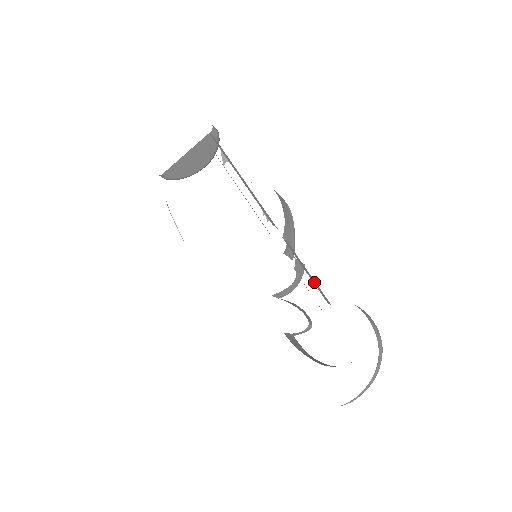
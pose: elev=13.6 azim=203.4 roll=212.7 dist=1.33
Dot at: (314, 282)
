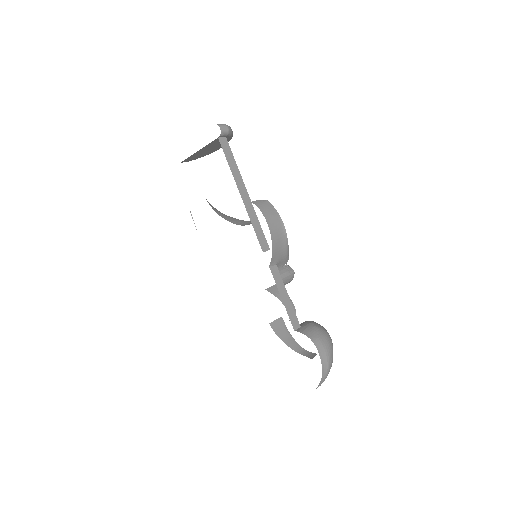
Dot at: (289, 308)
